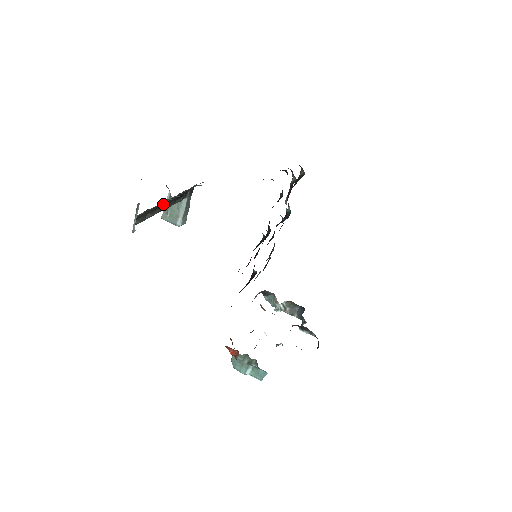
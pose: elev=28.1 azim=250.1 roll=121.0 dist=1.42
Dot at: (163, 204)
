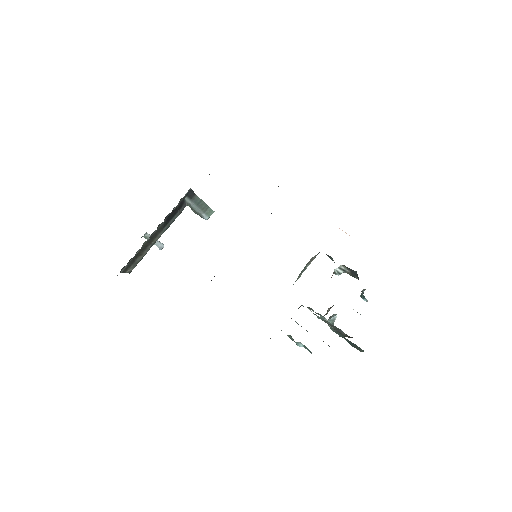
Dot at: (151, 239)
